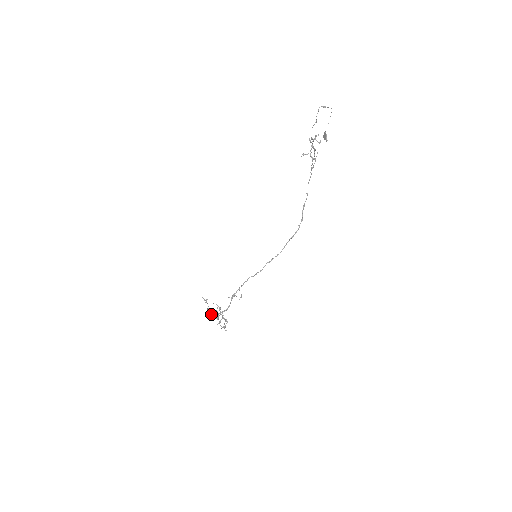
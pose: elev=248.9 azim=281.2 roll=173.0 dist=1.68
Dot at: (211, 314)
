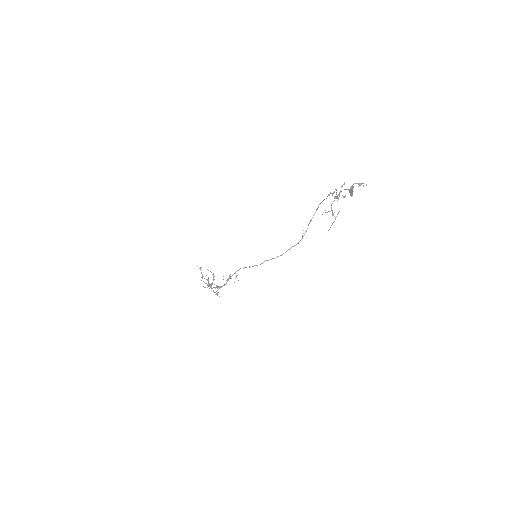
Dot at: occluded
